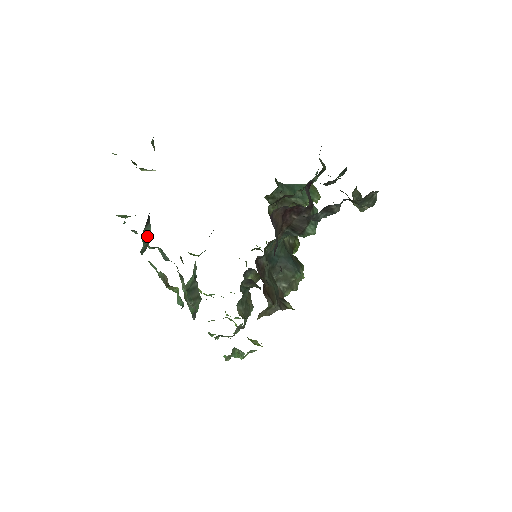
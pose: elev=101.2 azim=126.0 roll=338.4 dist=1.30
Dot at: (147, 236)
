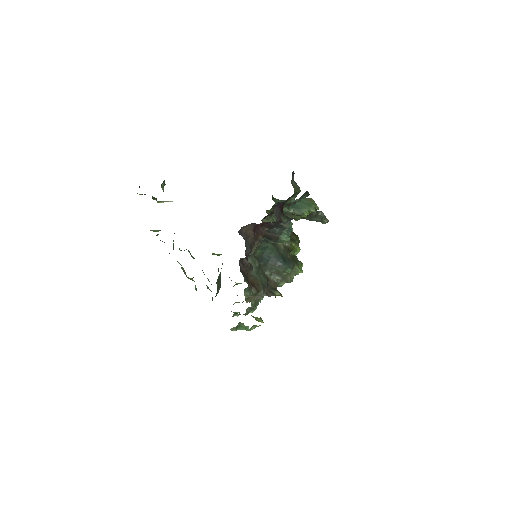
Dot at: (173, 243)
